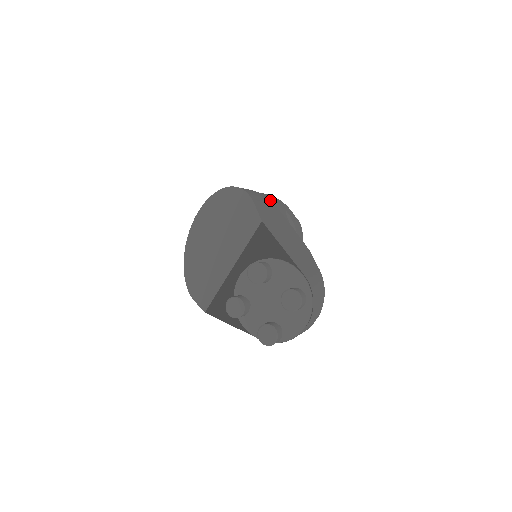
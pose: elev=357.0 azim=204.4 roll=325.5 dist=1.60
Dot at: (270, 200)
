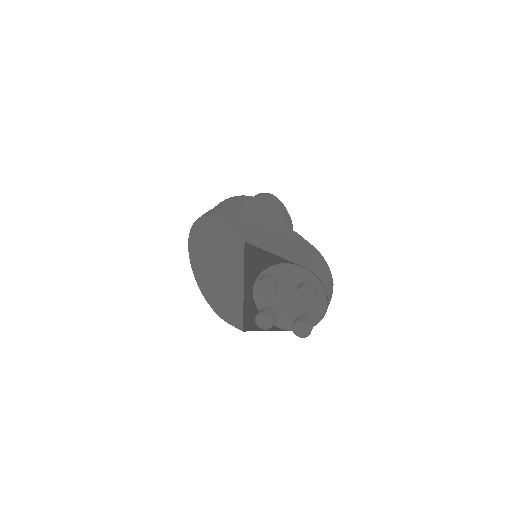
Dot at: (240, 207)
